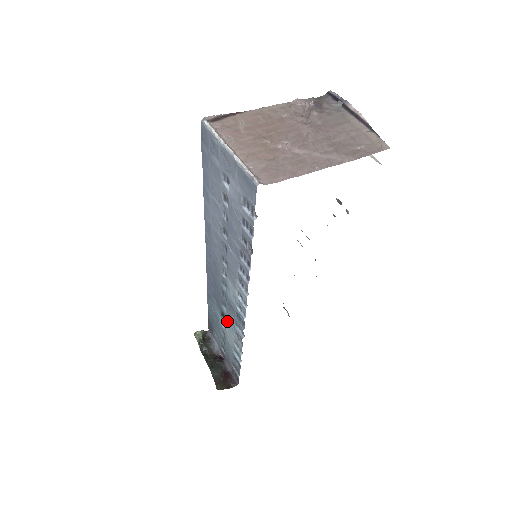
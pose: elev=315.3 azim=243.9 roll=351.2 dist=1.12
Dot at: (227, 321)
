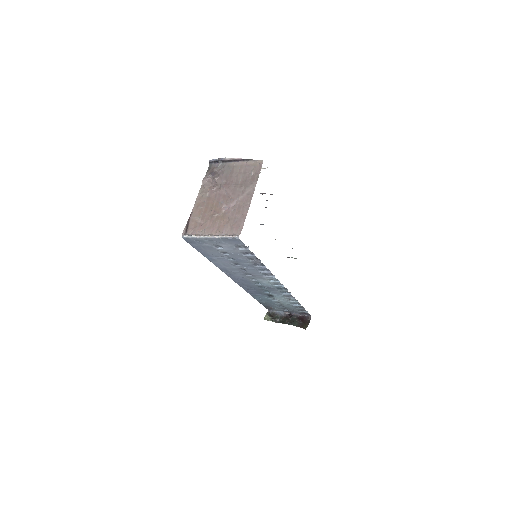
Dot at: (275, 296)
